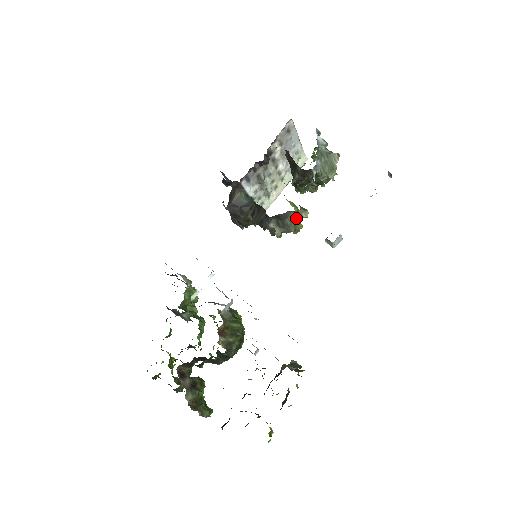
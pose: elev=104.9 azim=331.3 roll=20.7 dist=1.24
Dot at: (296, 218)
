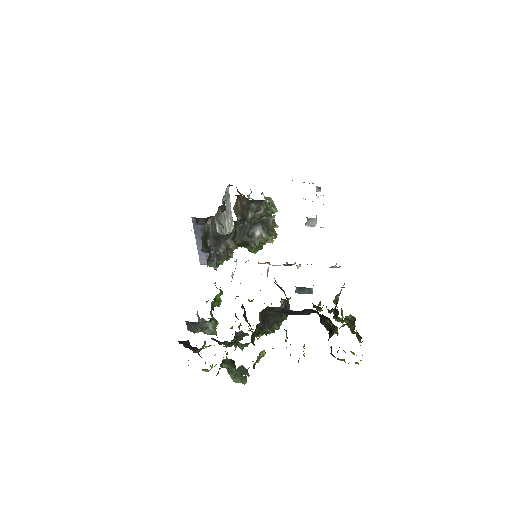
Dot at: (273, 225)
